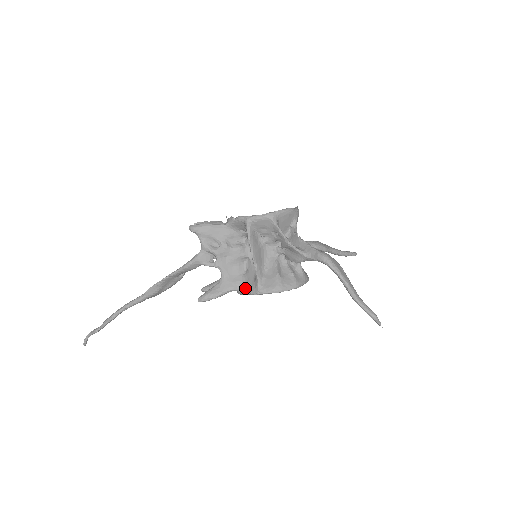
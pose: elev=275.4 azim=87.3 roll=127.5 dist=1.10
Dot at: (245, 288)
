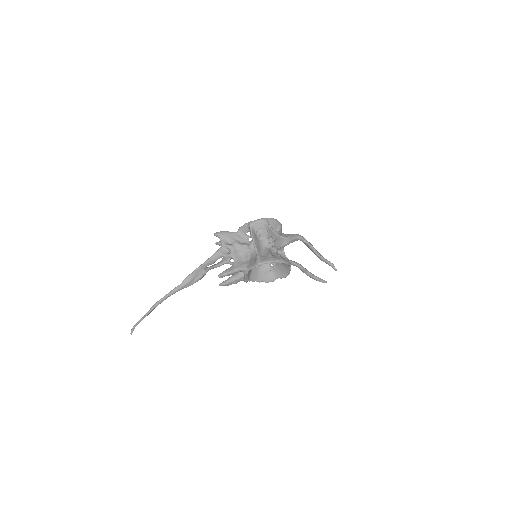
Dot at: (249, 266)
